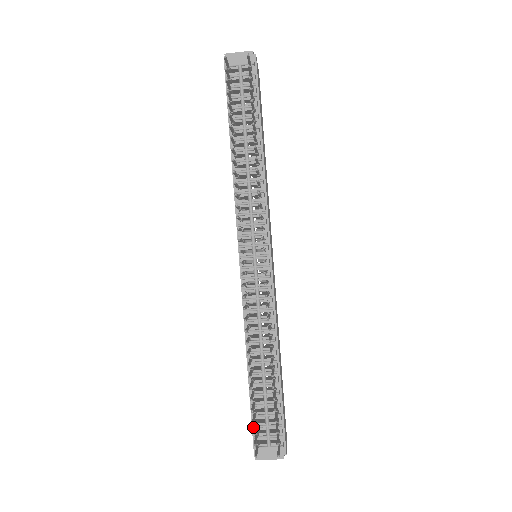
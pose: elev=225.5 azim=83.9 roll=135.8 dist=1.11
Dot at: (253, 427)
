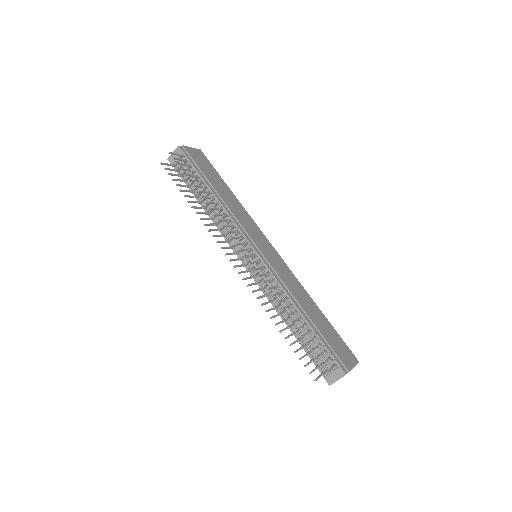
Dot at: (314, 364)
